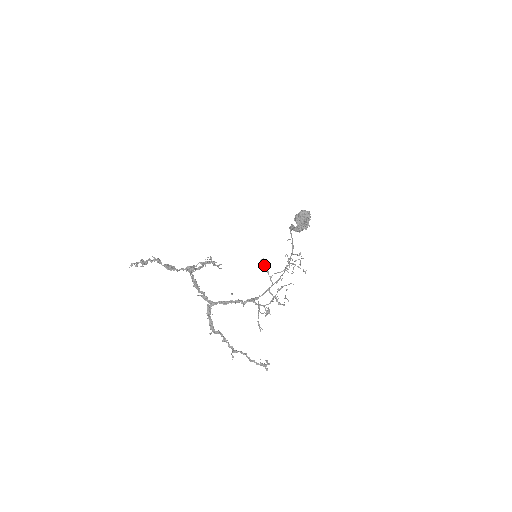
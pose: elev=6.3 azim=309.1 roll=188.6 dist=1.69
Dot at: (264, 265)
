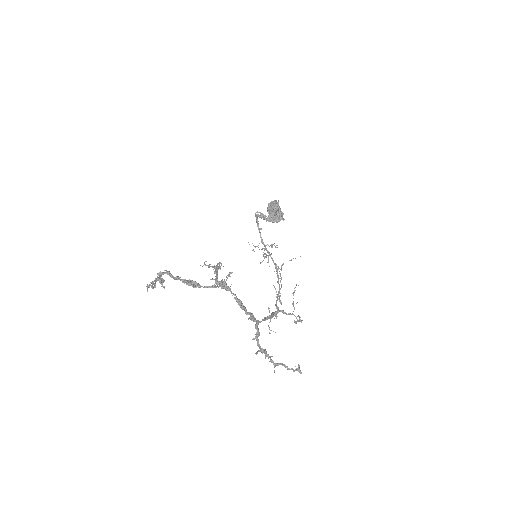
Dot at: occluded
